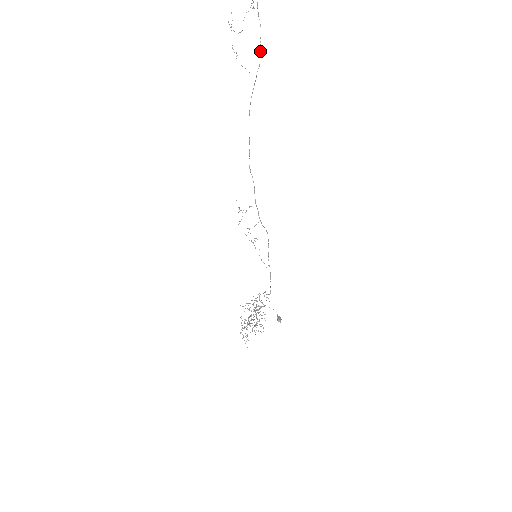
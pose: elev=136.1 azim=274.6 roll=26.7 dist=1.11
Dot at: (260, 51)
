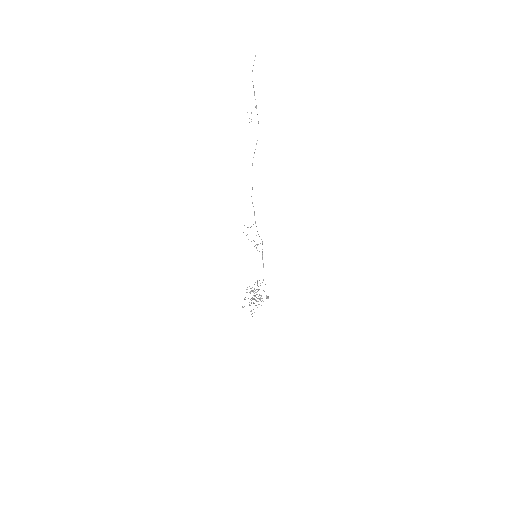
Dot at: occluded
